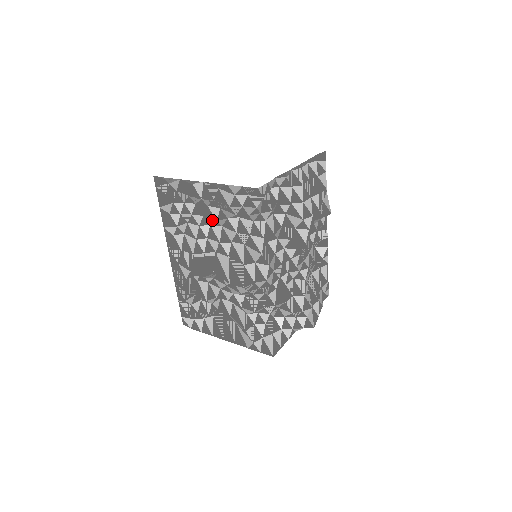
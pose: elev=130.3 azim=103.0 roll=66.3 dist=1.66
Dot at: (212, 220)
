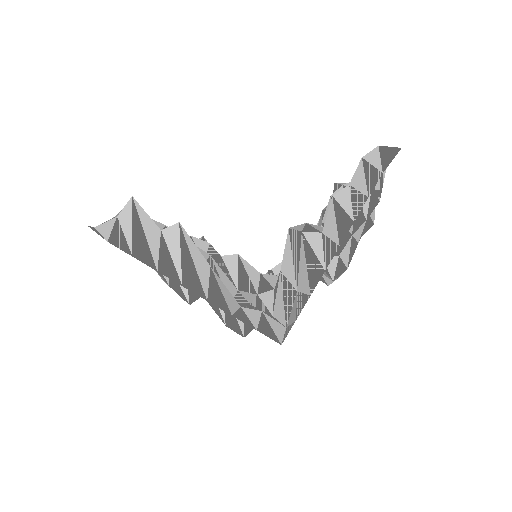
Dot at: occluded
